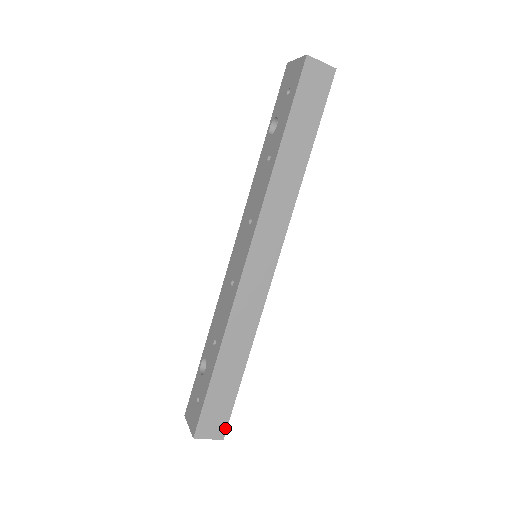
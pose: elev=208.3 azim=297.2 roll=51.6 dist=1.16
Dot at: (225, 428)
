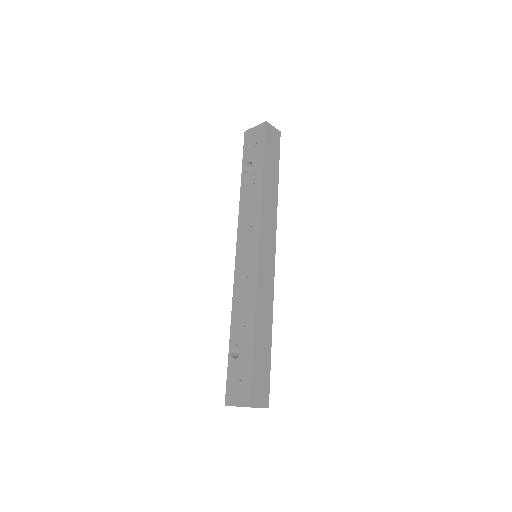
Dot at: (268, 396)
